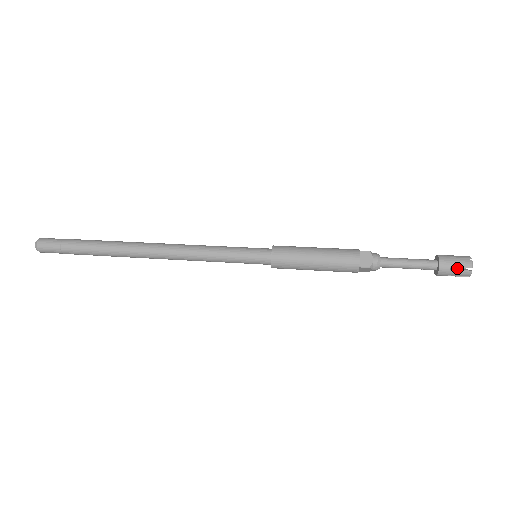
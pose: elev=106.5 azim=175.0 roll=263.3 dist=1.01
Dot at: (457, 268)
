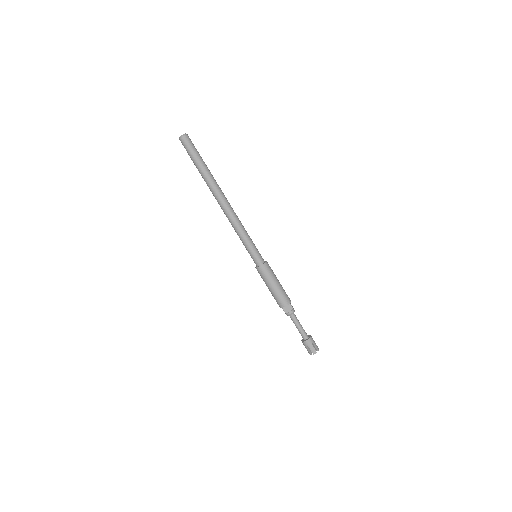
Dot at: (310, 348)
